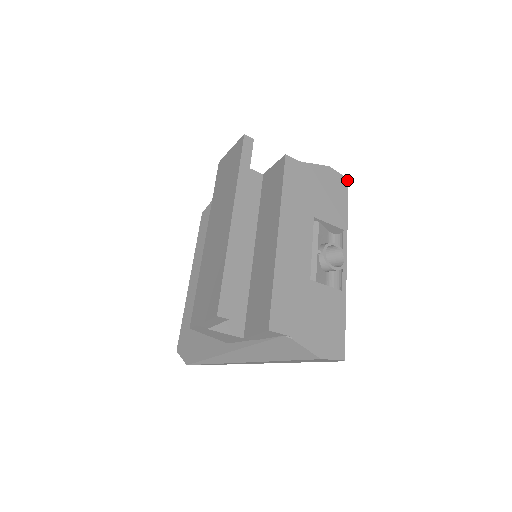
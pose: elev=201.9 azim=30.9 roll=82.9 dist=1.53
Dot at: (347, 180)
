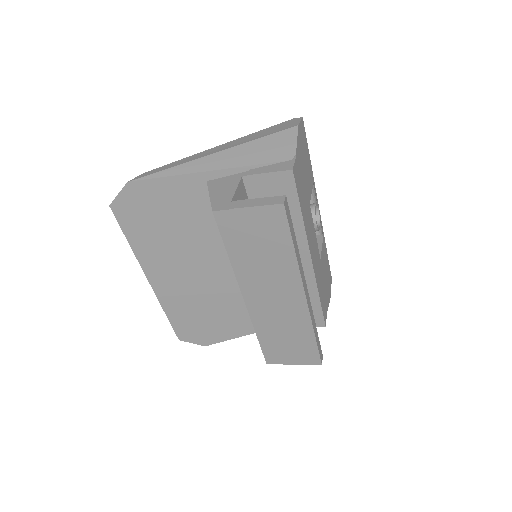
Dot at: occluded
